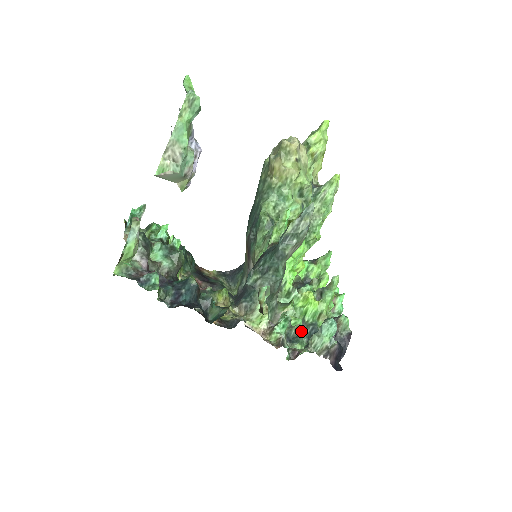
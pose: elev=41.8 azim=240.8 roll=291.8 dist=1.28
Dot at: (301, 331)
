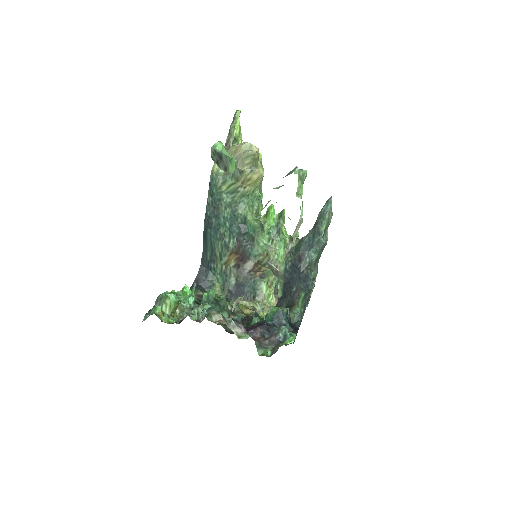
Dot at: occluded
